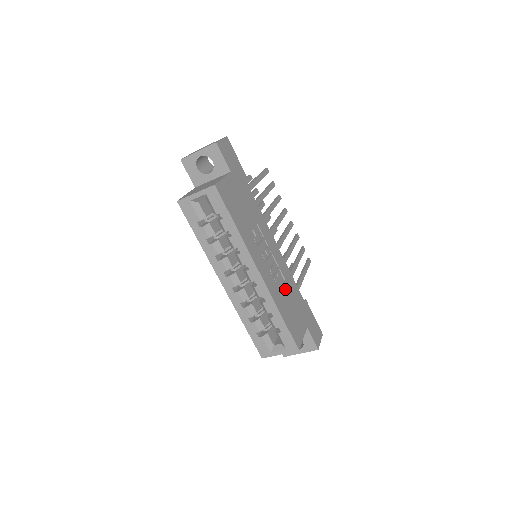
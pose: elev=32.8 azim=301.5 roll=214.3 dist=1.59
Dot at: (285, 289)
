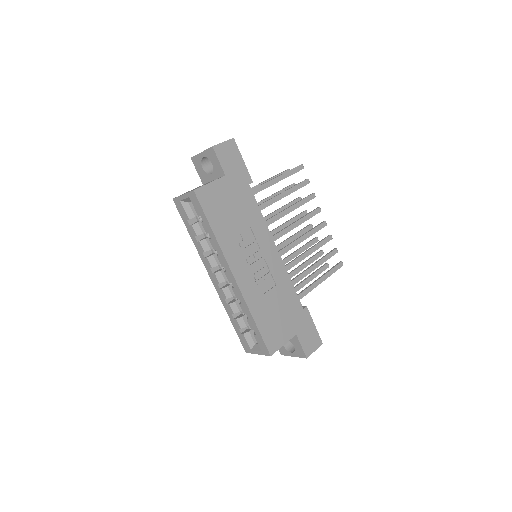
Dot at: (272, 294)
